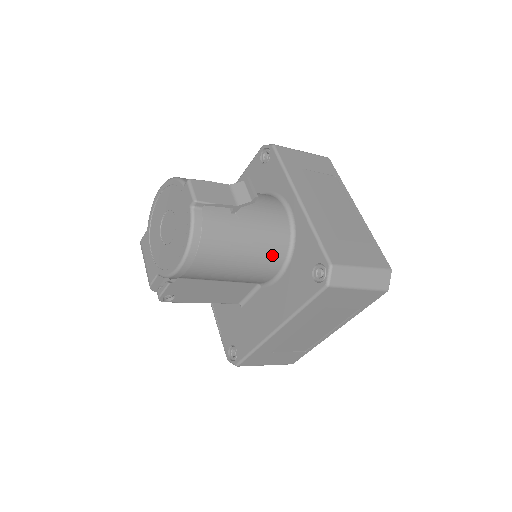
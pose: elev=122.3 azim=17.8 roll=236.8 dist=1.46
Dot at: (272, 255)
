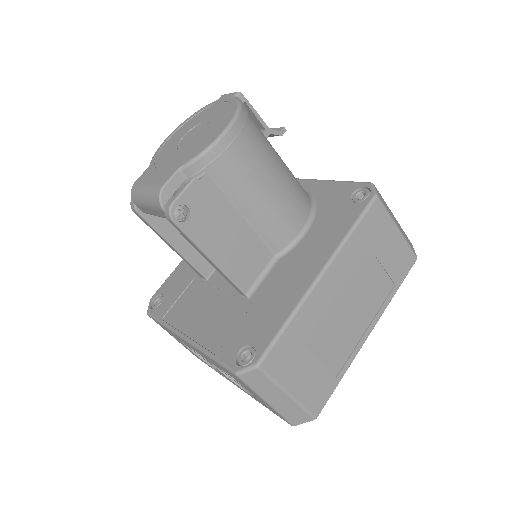
Dot at: (300, 196)
